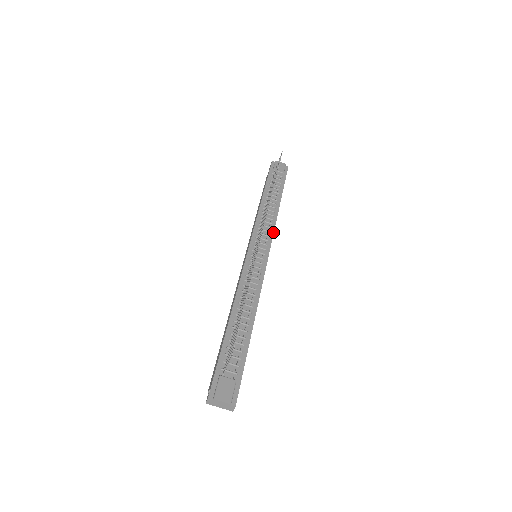
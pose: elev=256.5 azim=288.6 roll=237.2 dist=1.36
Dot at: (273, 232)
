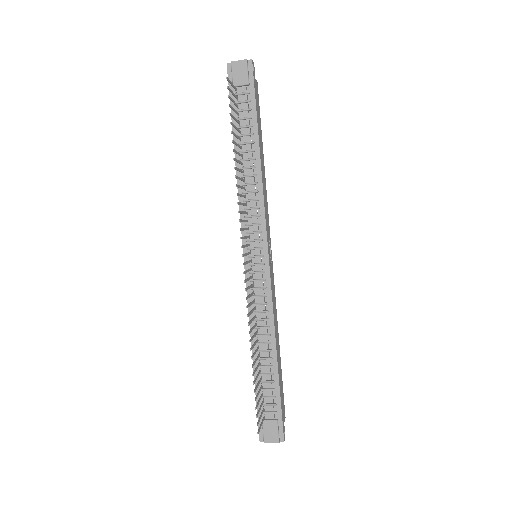
Dot at: (264, 213)
